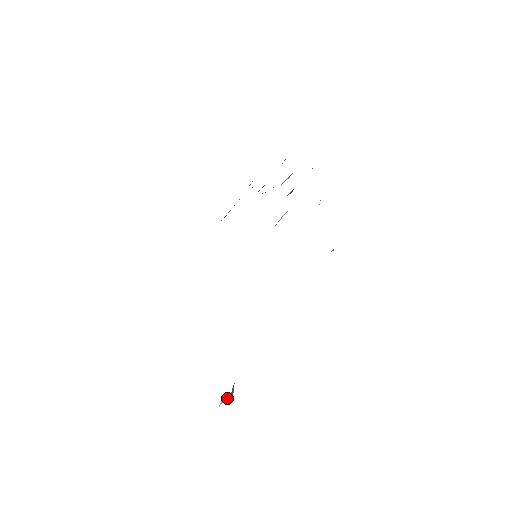
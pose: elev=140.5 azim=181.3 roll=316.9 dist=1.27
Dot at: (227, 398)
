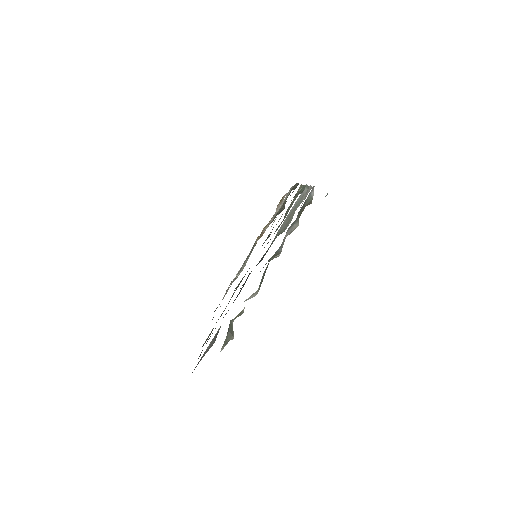
Dot at: (227, 340)
